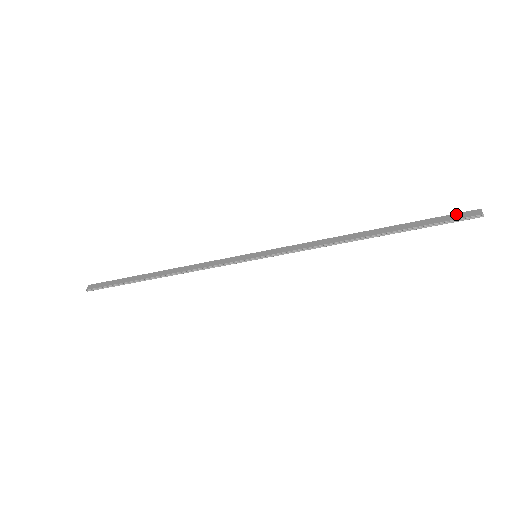
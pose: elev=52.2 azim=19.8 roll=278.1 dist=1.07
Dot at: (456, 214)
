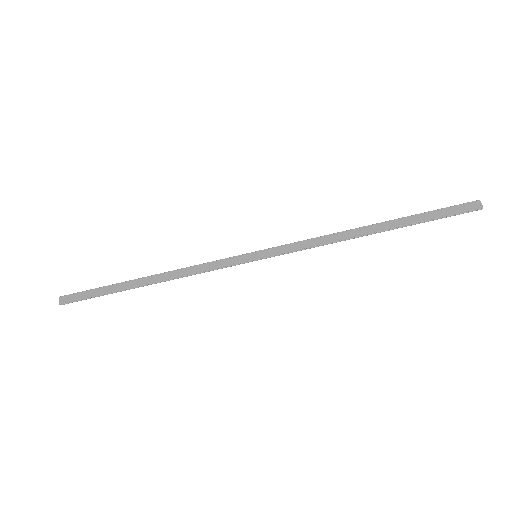
Dot at: (457, 206)
